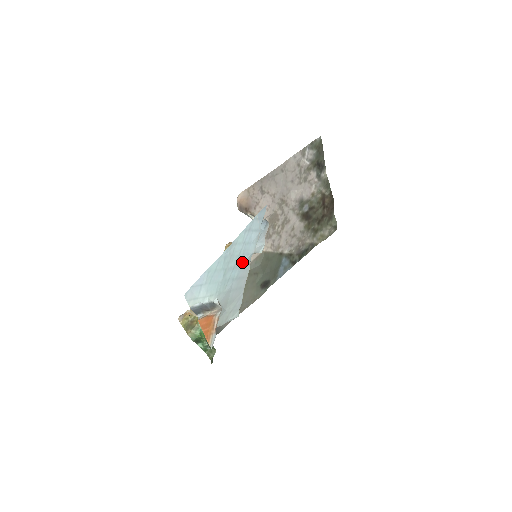
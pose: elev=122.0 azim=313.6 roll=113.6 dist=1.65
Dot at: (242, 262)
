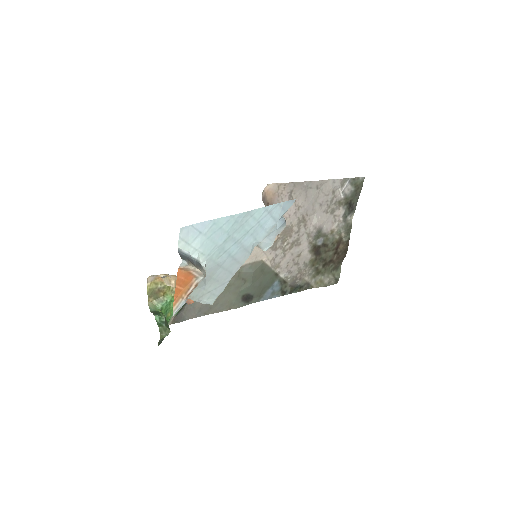
Dot at: (246, 243)
